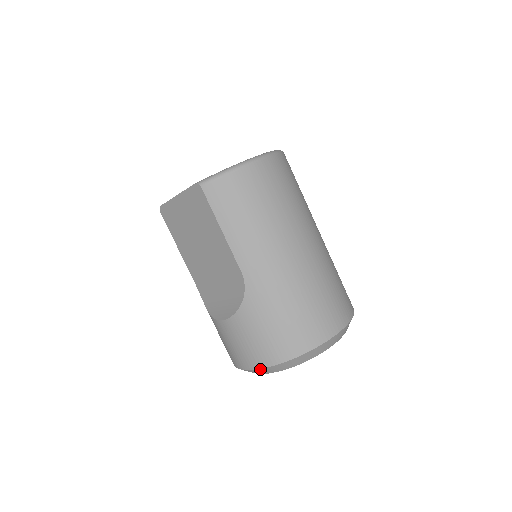
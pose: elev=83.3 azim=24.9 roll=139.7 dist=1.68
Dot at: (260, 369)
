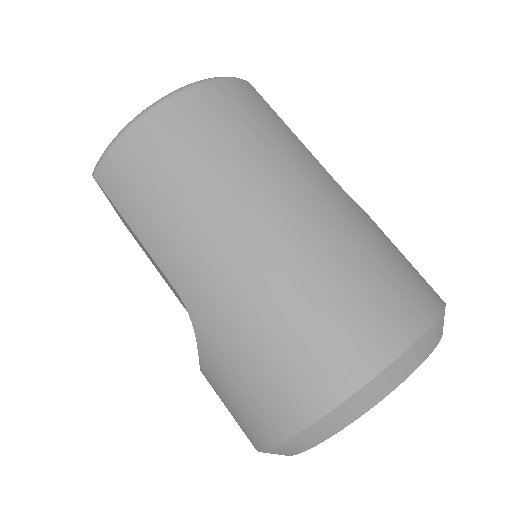
Dot at: (264, 451)
